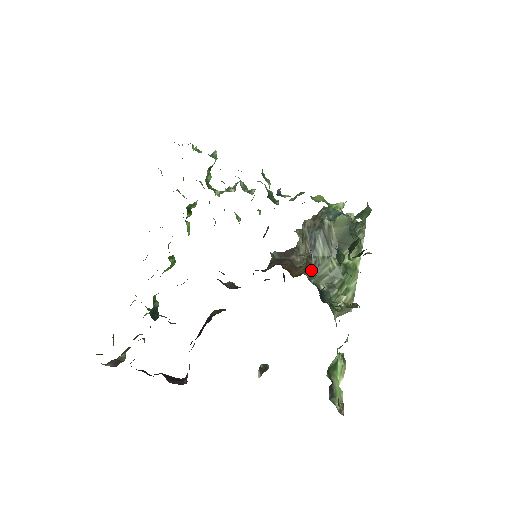
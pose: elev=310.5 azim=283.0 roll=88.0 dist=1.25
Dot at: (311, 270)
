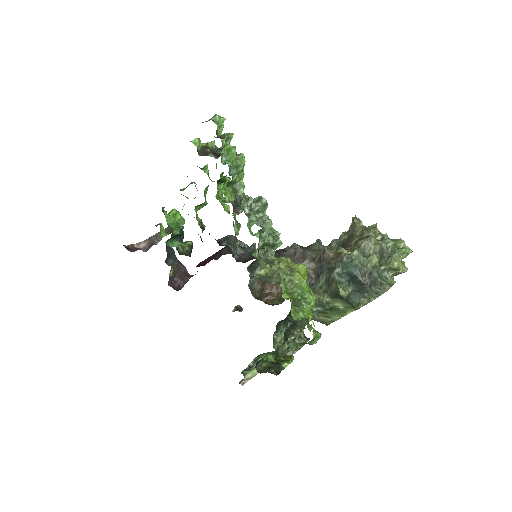
Dot at: occluded
